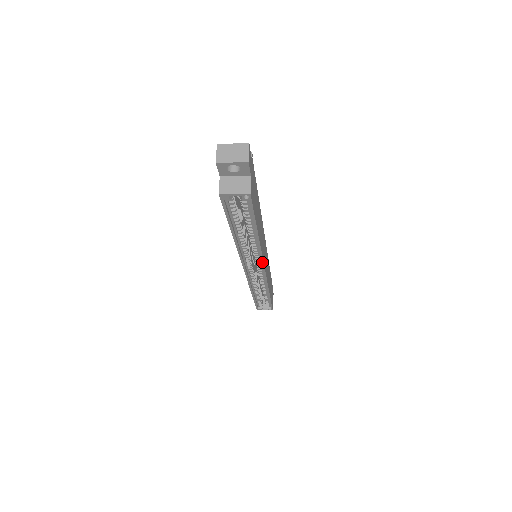
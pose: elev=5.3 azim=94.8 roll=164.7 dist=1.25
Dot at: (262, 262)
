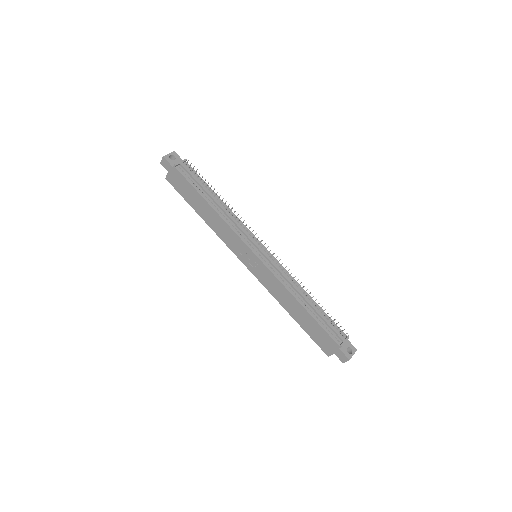
Dot at: occluded
